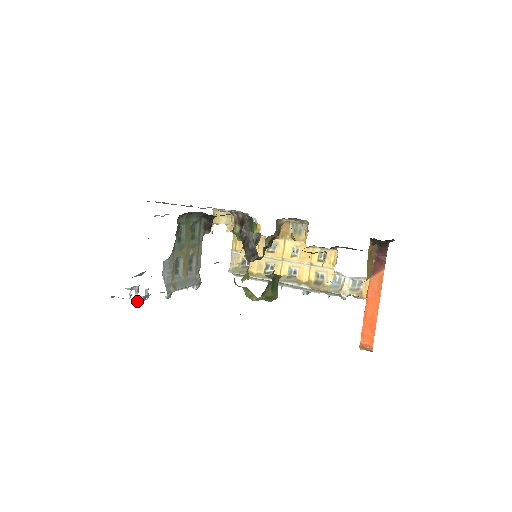
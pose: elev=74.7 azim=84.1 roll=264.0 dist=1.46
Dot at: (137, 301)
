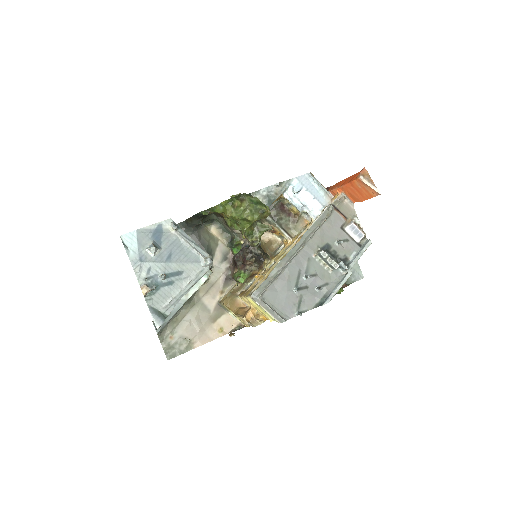
Dot at: (149, 247)
